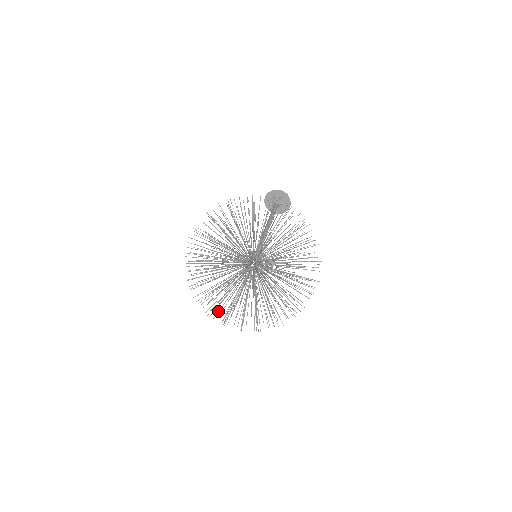
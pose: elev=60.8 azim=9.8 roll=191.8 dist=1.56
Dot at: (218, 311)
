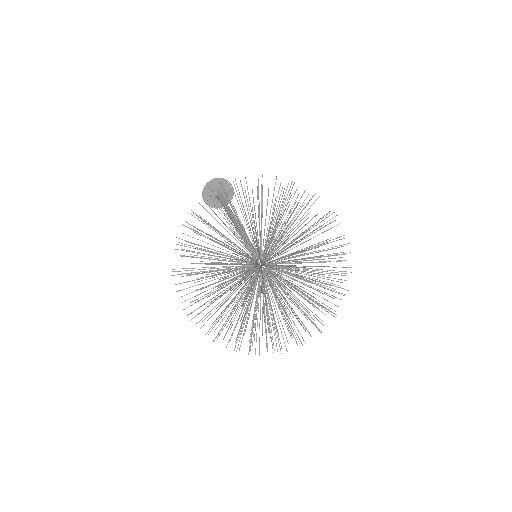
Dot at: occluded
